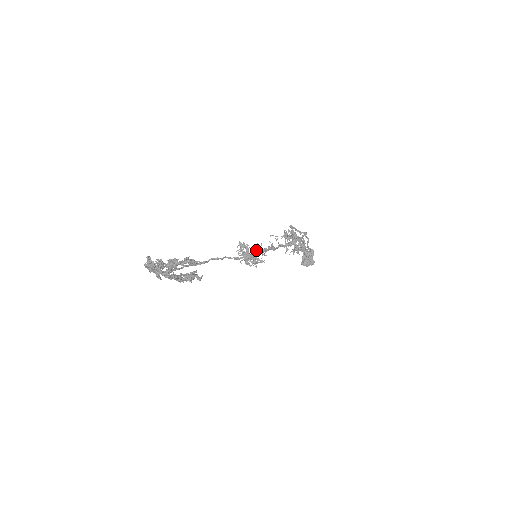
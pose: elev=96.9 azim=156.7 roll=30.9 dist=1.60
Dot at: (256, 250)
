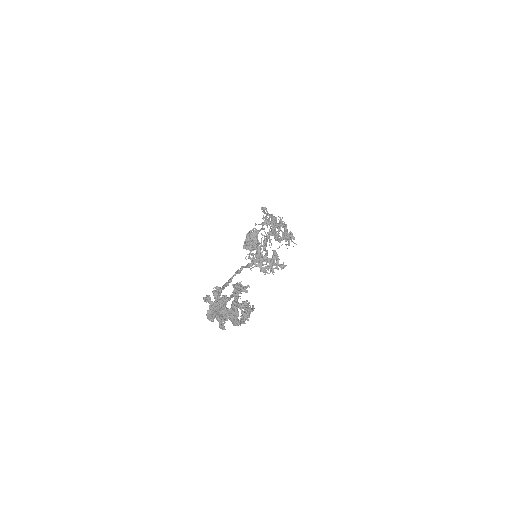
Dot at: (276, 252)
